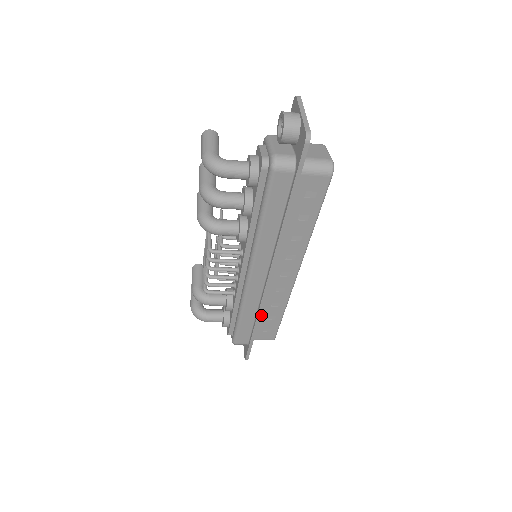
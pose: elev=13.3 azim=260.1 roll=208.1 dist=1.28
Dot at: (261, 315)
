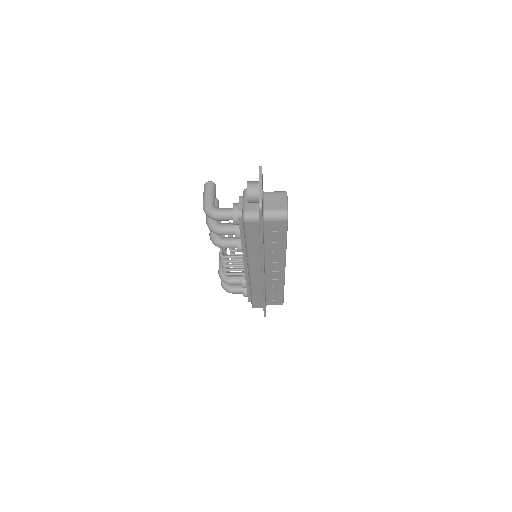
Dot at: (267, 292)
